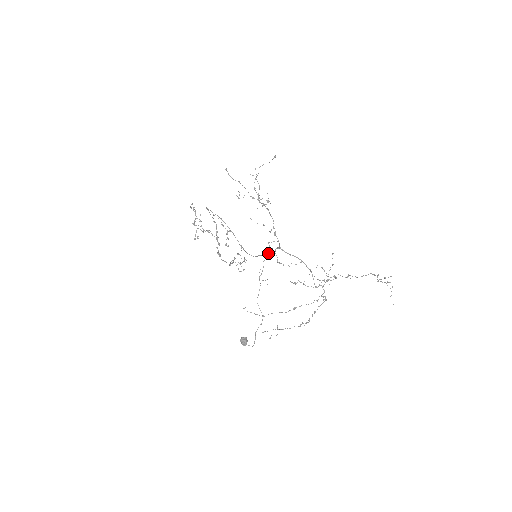
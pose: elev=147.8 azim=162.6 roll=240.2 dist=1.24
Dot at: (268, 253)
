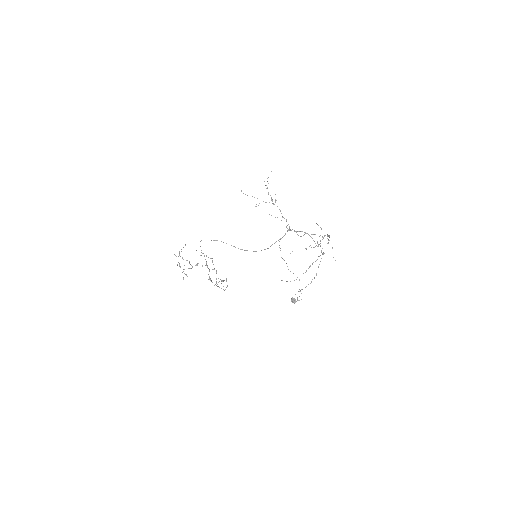
Dot at: (280, 238)
